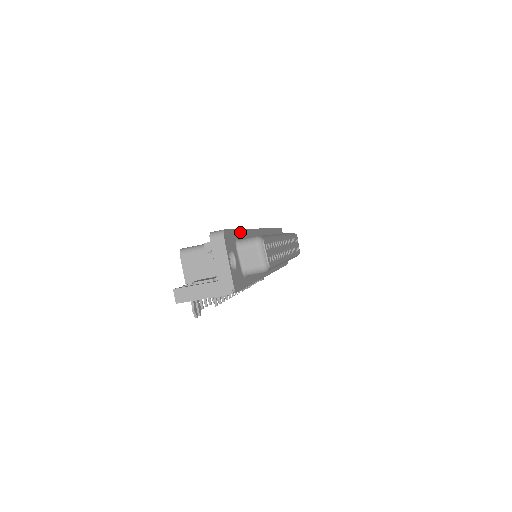
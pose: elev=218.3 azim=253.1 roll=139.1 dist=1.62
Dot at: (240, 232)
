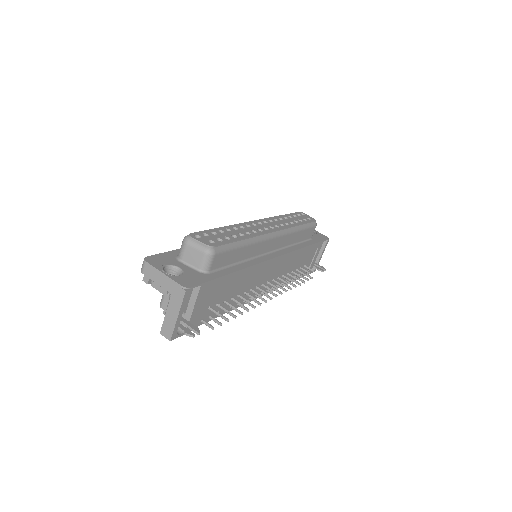
Dot at: occluded
